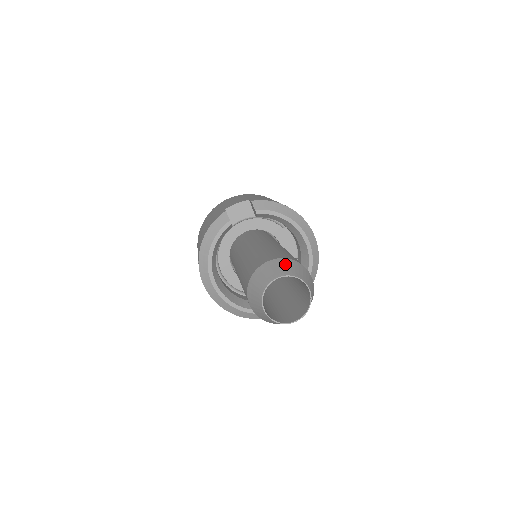
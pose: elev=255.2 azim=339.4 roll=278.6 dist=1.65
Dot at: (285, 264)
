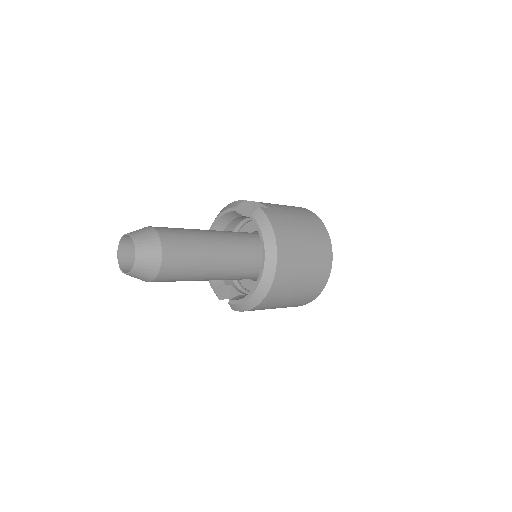
Dot at: (149, 236)
